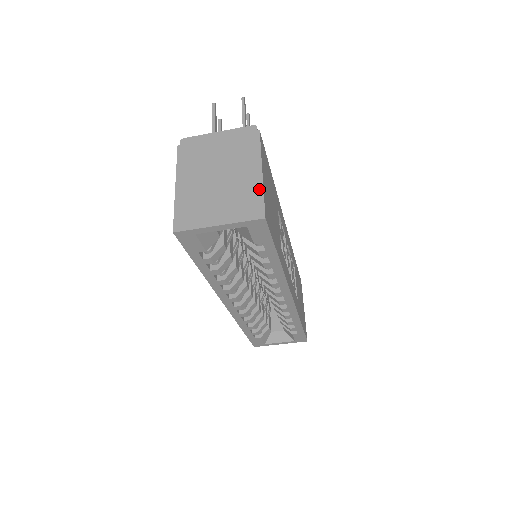
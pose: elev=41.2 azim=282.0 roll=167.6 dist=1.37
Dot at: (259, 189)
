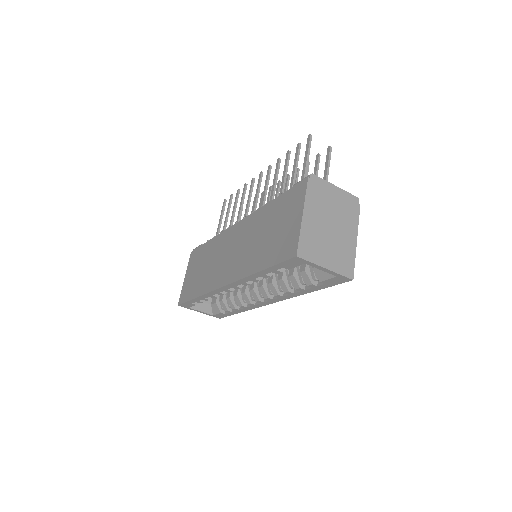
Dot at: (353, 254)
